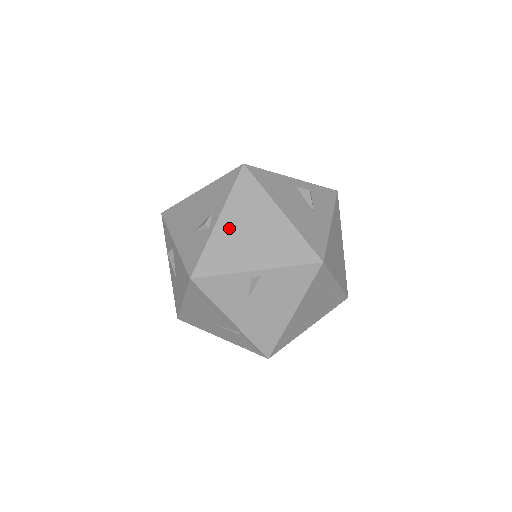
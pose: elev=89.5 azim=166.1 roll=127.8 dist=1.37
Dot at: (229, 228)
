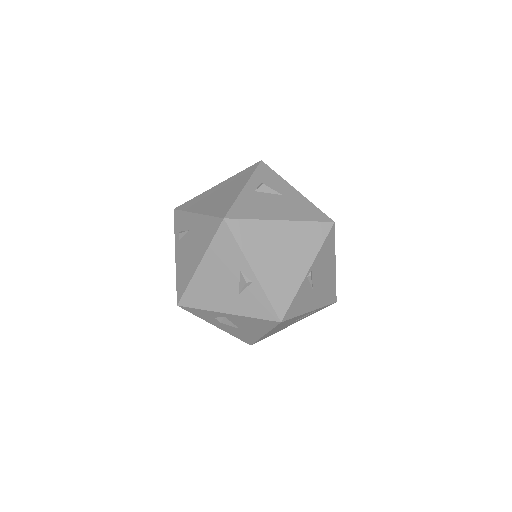
Dot at: (265, 268)
